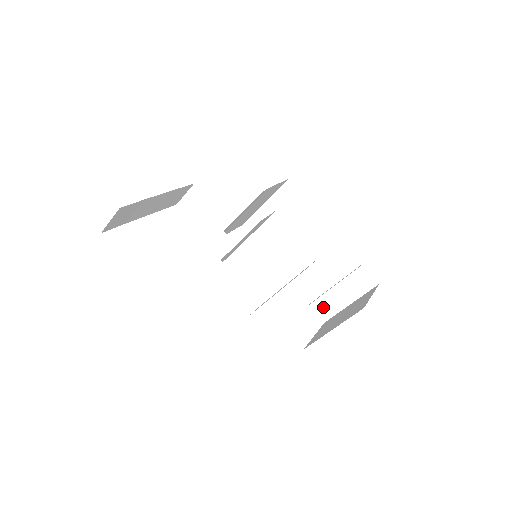
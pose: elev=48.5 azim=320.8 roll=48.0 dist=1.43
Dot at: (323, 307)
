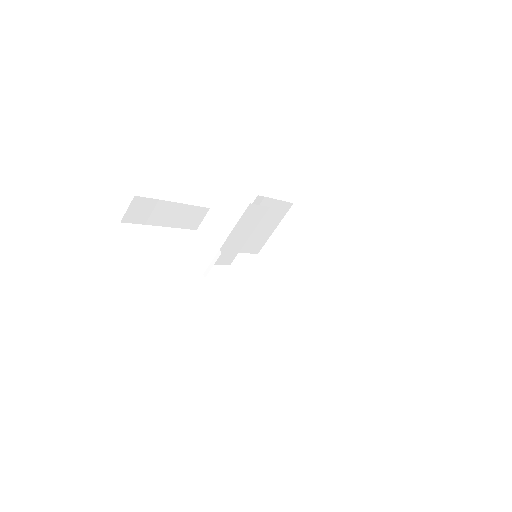
Dot at: (330, 320)
